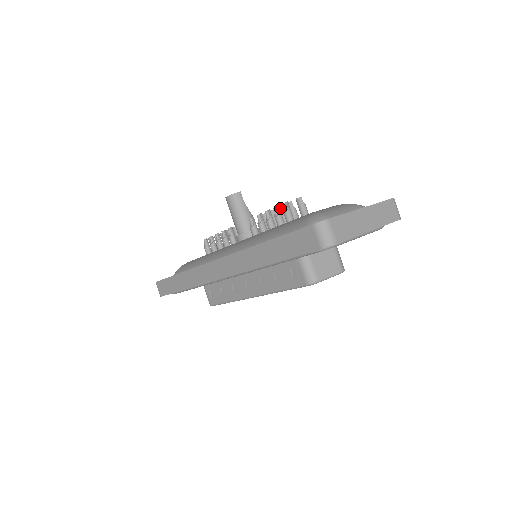
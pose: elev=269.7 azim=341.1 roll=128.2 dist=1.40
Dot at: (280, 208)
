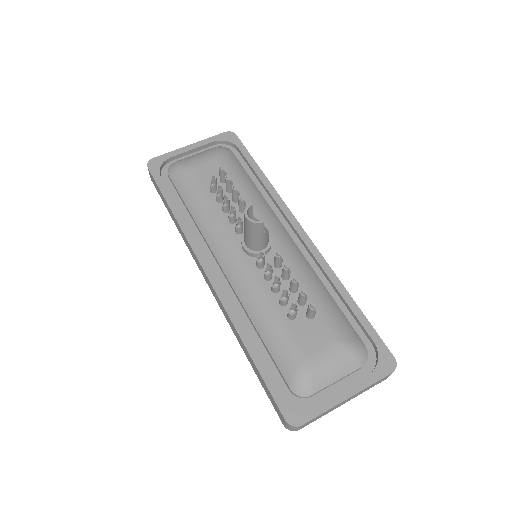
Dot at: (293, 283)
